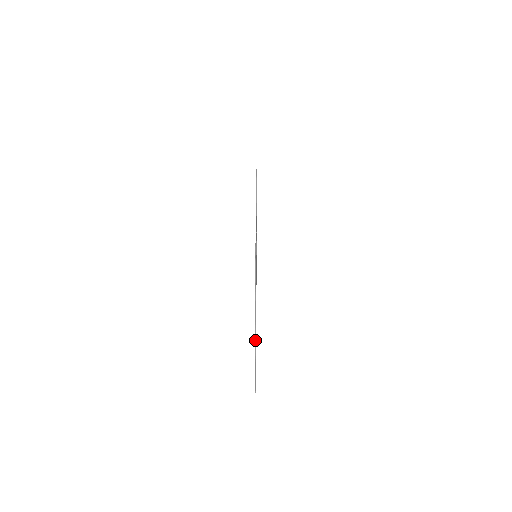
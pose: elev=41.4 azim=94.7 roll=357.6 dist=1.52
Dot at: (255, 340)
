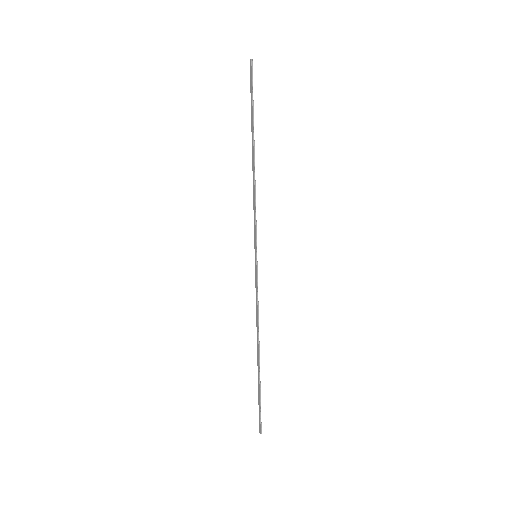
Dot at: occluded
